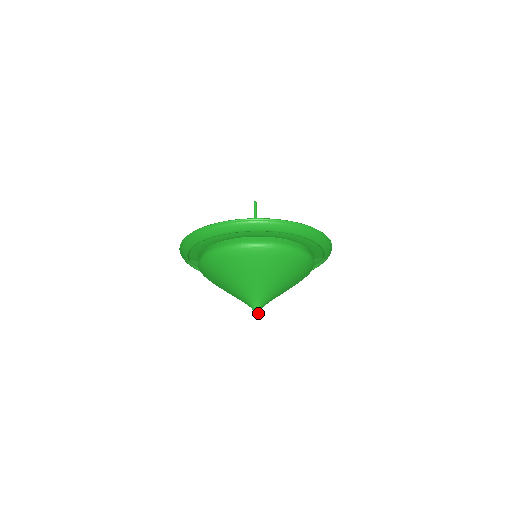
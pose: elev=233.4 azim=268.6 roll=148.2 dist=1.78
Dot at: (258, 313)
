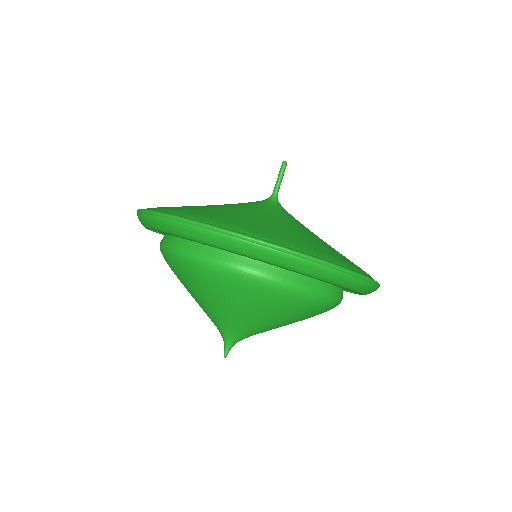
Dot at: (230, 349)
